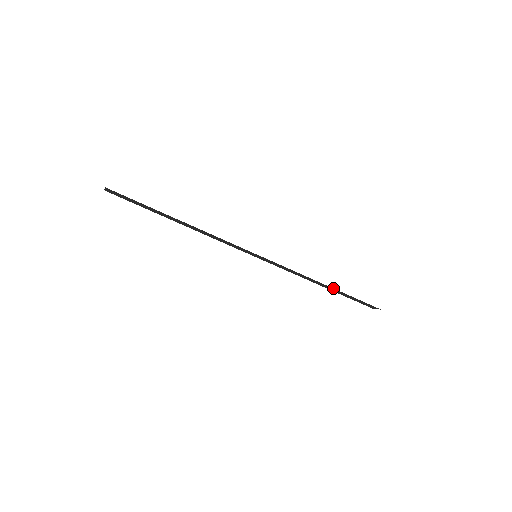
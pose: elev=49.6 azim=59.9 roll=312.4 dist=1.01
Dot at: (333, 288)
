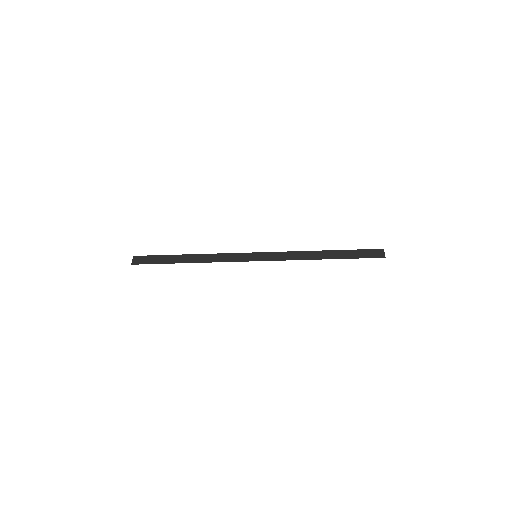
Dot at: occluded
